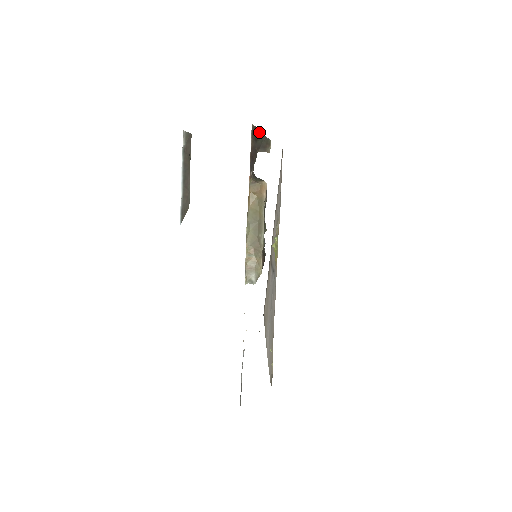
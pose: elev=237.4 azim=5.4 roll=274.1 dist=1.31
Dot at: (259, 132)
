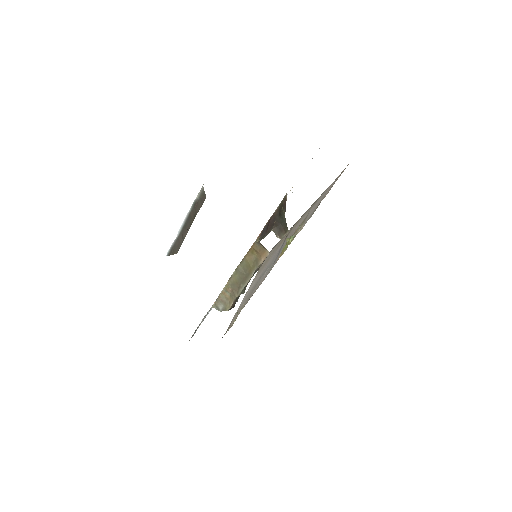
Dot at: (284, 212)
